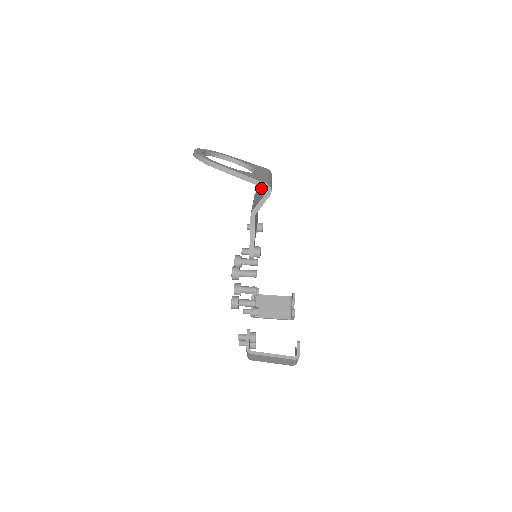
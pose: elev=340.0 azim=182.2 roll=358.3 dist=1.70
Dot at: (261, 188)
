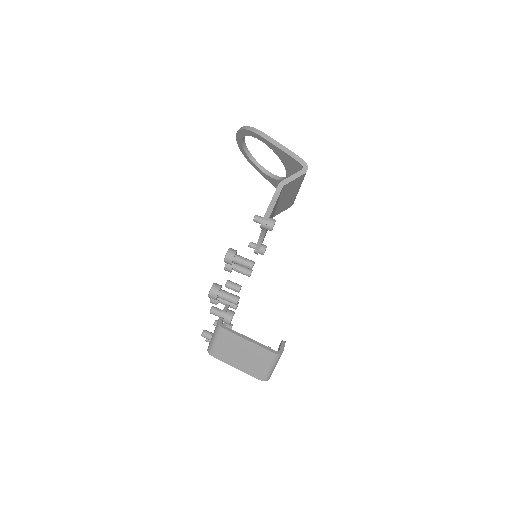
Dot at: occluded
